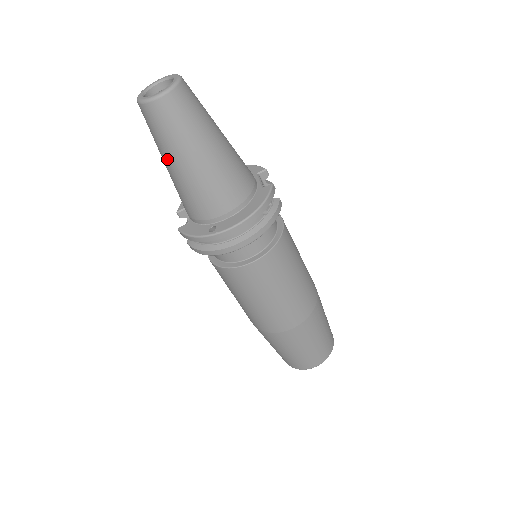
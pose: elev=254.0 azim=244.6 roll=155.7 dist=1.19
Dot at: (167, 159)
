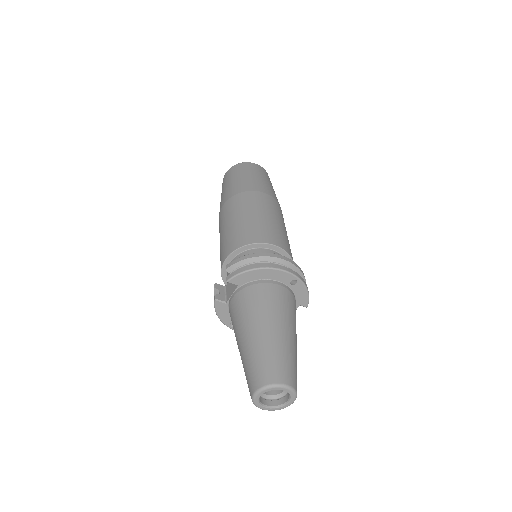
Dot at: (241, 359)
